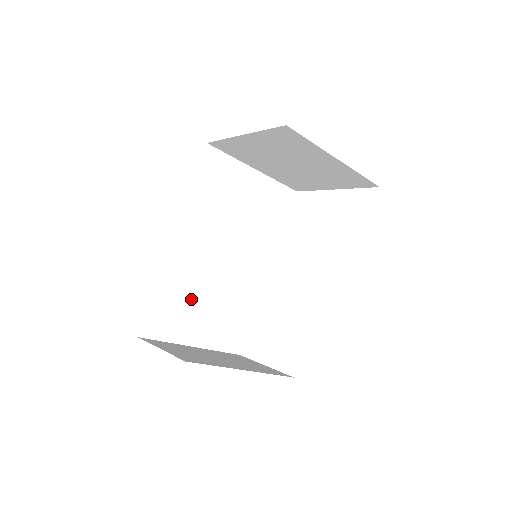
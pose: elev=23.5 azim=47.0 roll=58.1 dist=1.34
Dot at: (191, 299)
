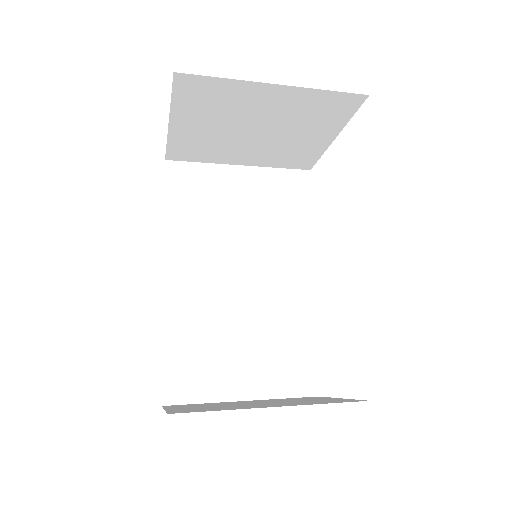
Dot at: (220, 342)
